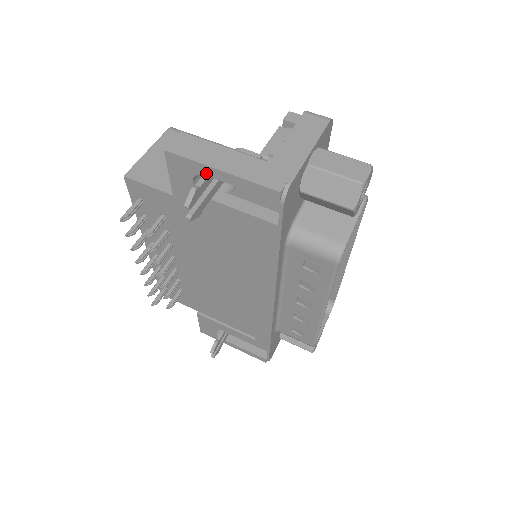
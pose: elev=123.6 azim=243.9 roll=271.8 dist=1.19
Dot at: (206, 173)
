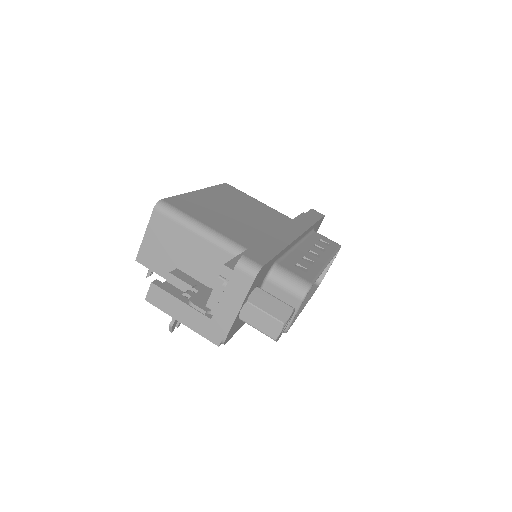
Dot at: occluded
